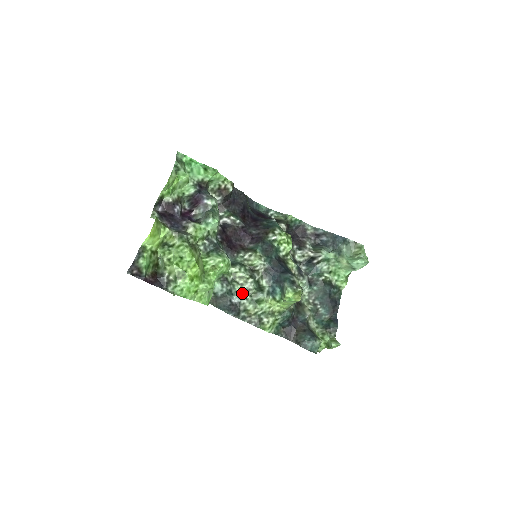
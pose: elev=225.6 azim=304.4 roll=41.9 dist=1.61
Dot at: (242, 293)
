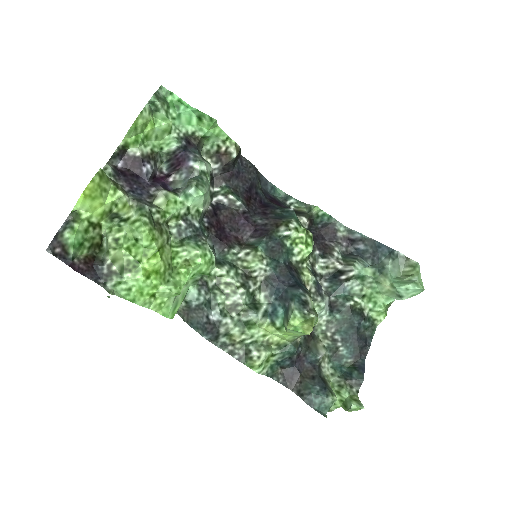
Dot at: (226, 308)
